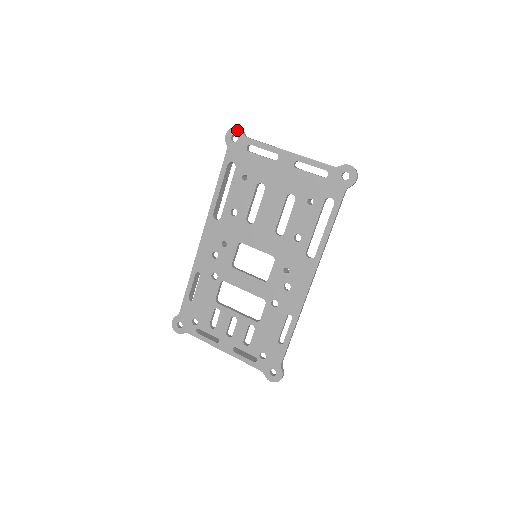
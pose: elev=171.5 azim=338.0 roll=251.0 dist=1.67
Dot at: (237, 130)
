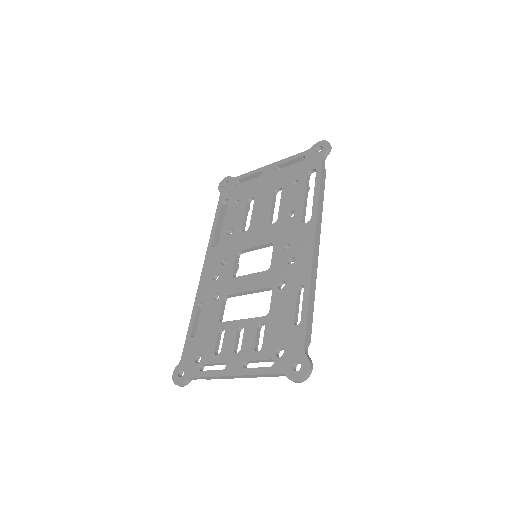
Dot at: (227, 178)
